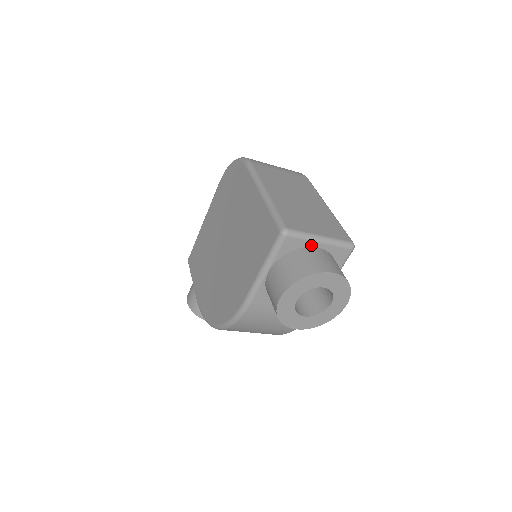
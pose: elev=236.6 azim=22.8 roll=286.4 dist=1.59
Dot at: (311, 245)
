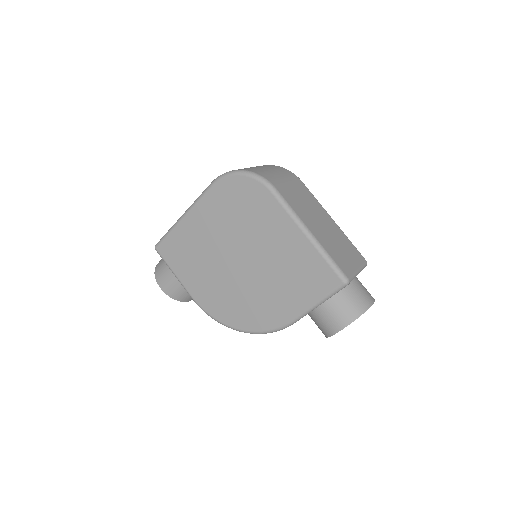
Dot at: occluded
